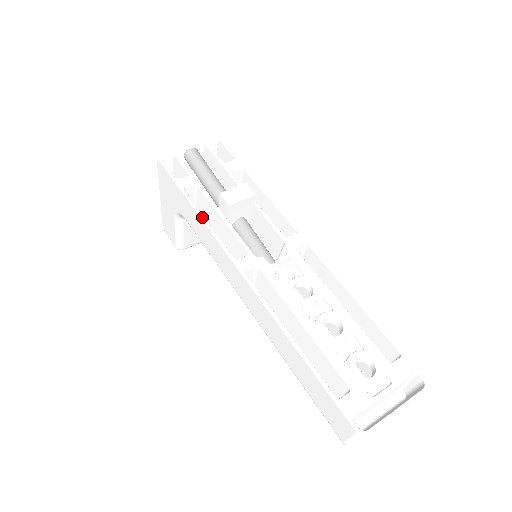
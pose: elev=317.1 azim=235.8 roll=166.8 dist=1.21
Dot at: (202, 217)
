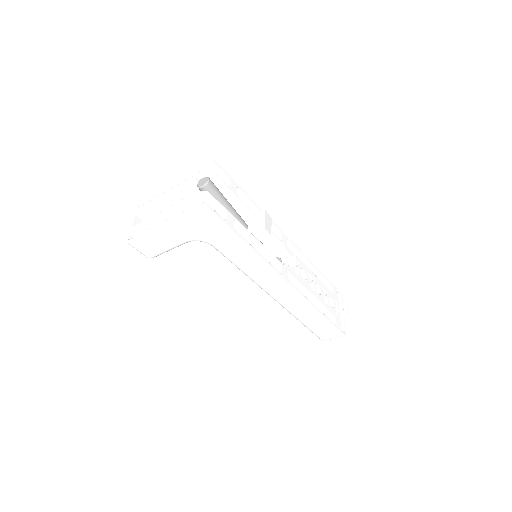
Dot at: (255, 250)
